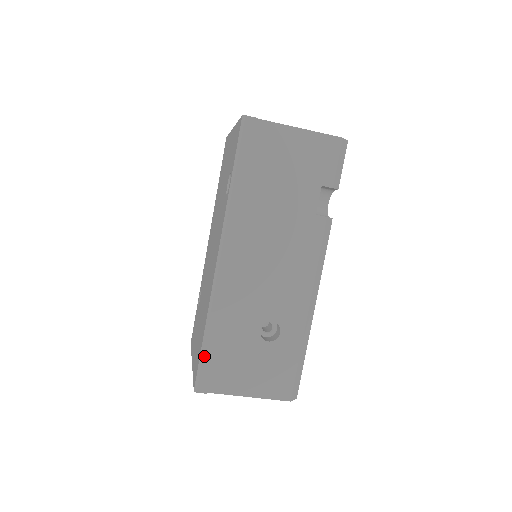
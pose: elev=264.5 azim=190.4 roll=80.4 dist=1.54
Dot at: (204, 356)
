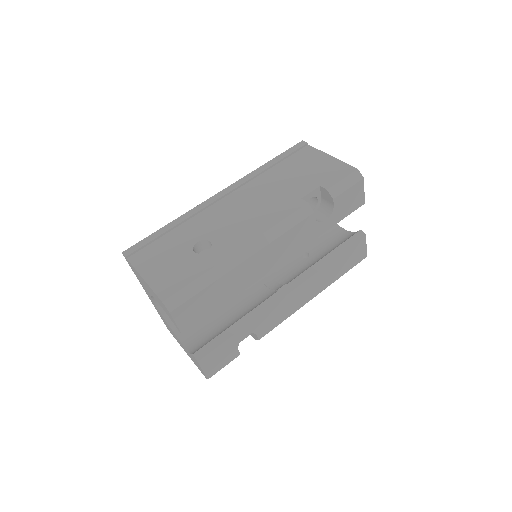
Dot at: (151, 235)
